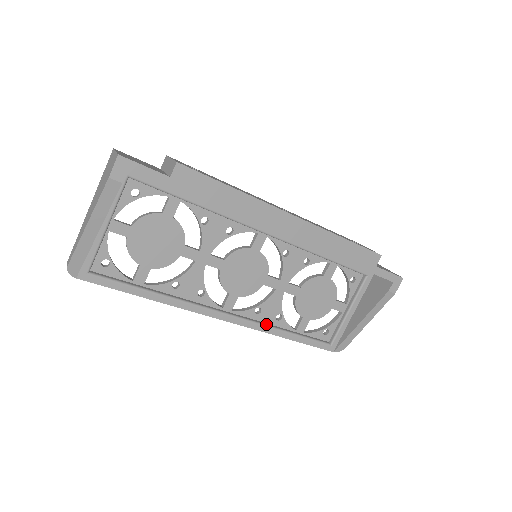
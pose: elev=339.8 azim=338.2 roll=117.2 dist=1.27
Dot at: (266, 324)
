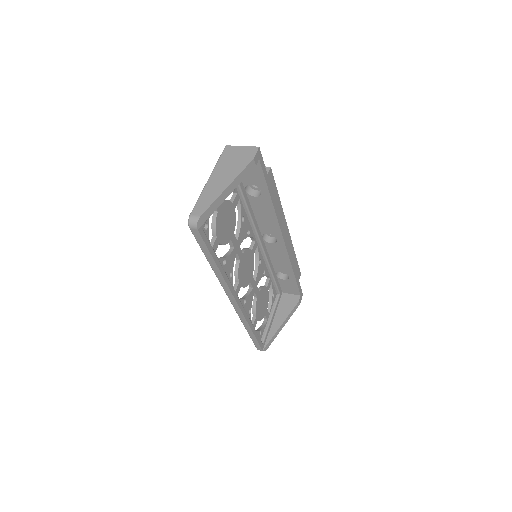
Dot at: occluded
